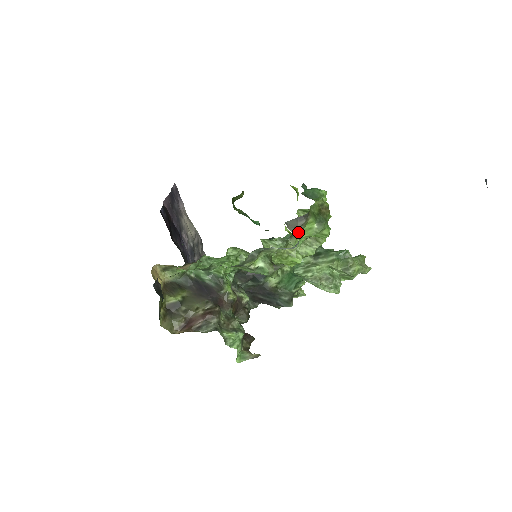
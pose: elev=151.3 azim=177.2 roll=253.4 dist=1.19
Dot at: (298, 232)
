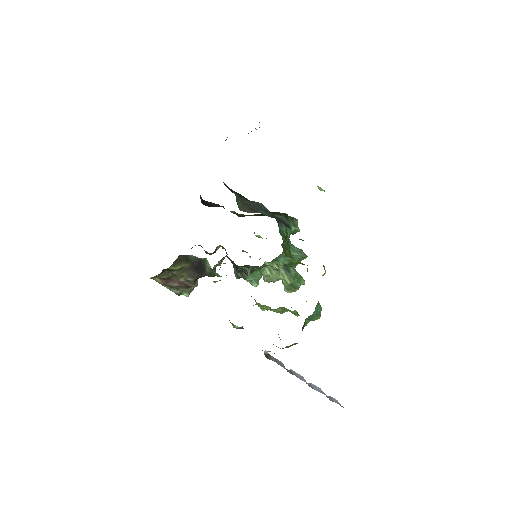
Dot at: occluded
